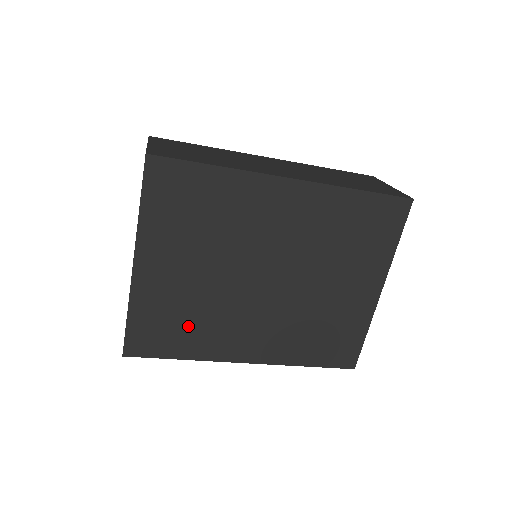
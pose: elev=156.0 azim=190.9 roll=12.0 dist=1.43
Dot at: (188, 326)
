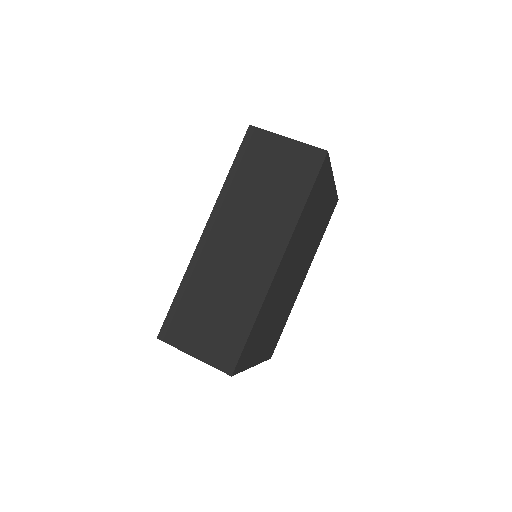
Dot at: (282, 321)
